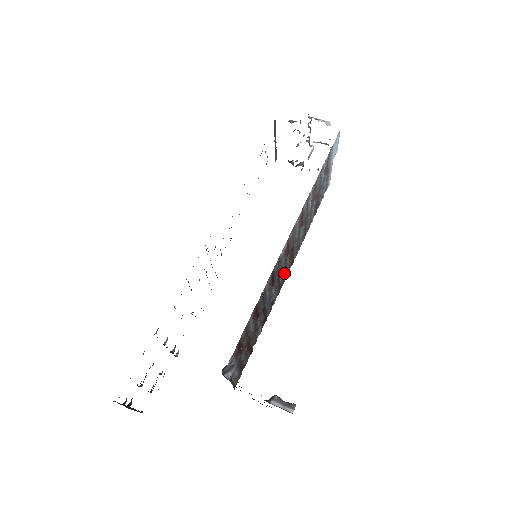
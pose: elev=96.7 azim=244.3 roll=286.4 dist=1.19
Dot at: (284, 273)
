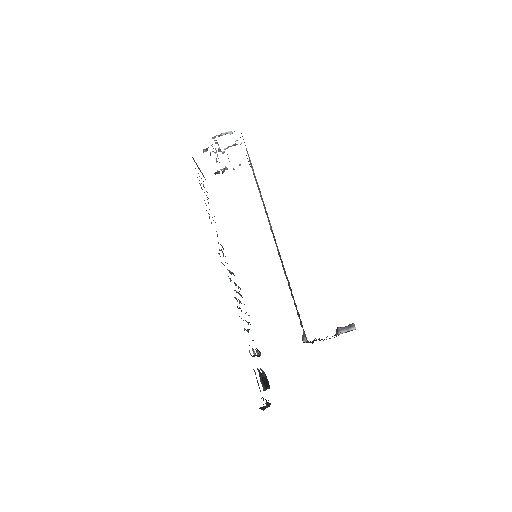
Dot at: occluded
